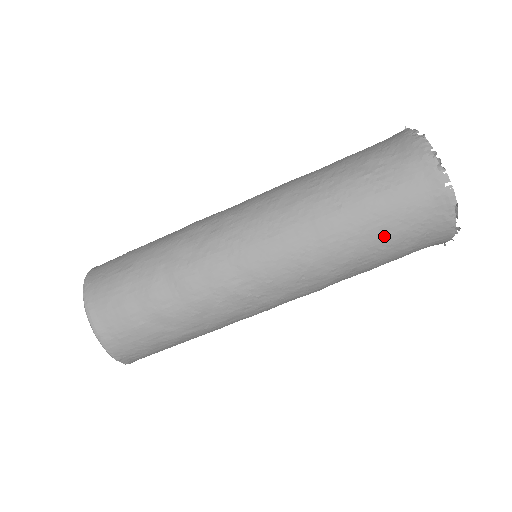
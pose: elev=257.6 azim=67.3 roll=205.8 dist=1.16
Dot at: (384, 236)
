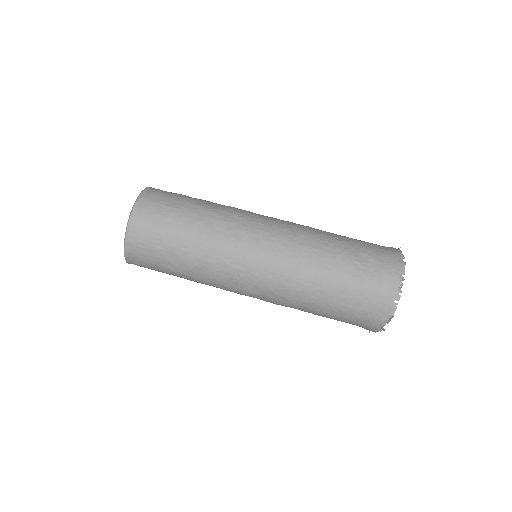
Dot at: (340, 303)
